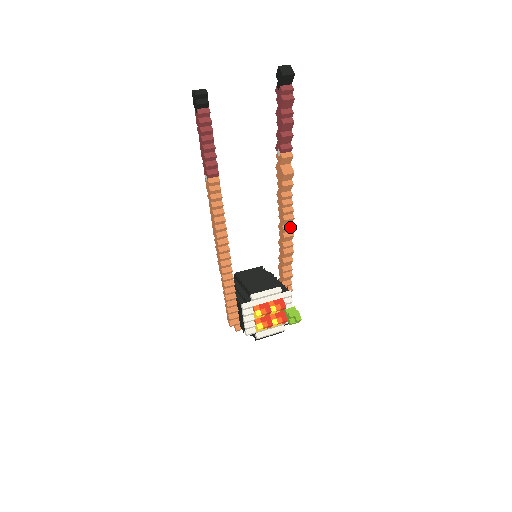
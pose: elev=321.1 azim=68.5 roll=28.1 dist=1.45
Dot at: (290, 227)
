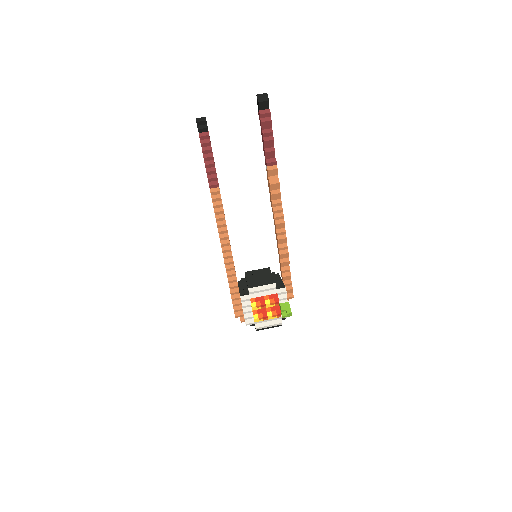
Dot at: (282, 231)
